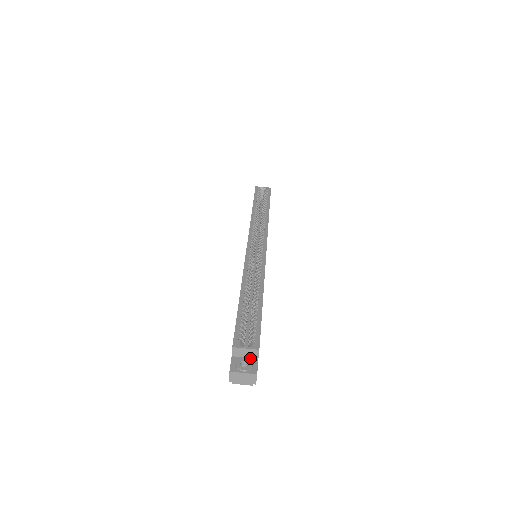
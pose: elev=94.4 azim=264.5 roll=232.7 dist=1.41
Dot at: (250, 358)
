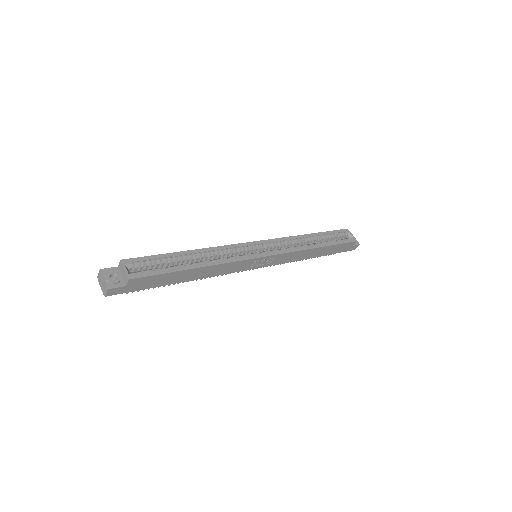
Dot at: (123, 280)
